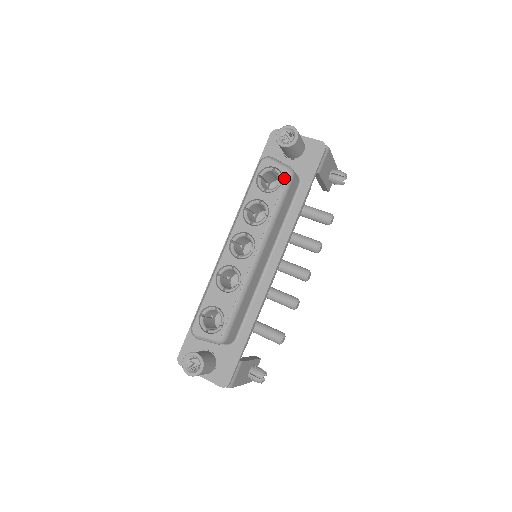
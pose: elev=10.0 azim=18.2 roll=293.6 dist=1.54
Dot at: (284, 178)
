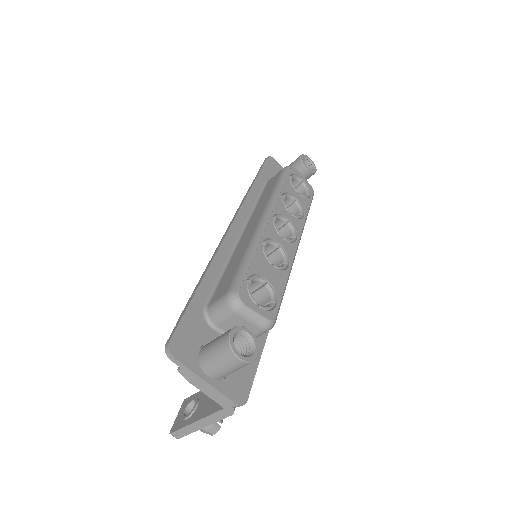
Dot at: (312, 193)
